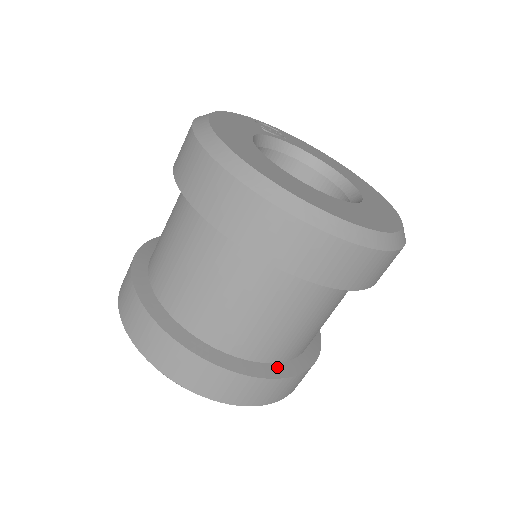
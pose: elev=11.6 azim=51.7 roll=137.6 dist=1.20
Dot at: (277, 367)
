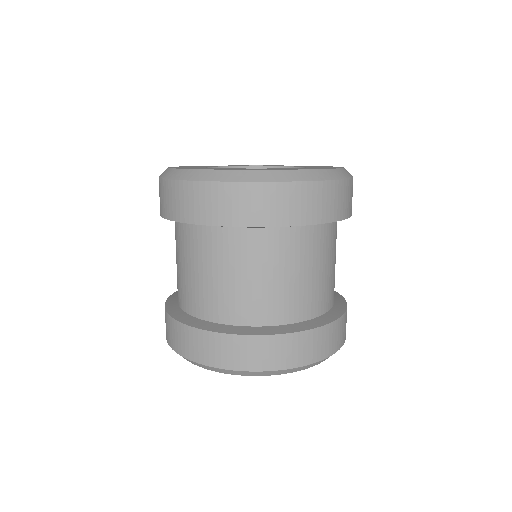
Dot at: (259, 329)
